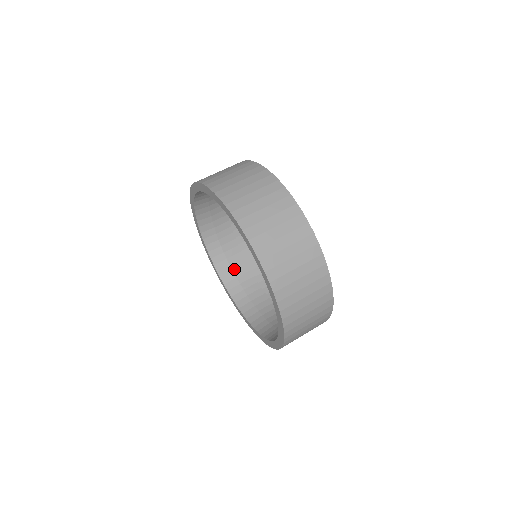
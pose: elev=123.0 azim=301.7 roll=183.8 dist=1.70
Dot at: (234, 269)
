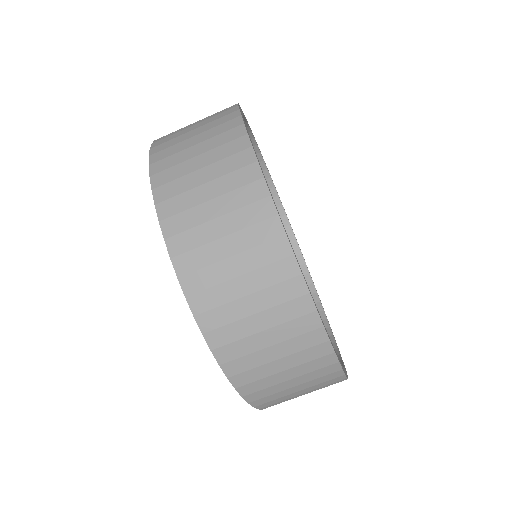
Dot at: occluded
